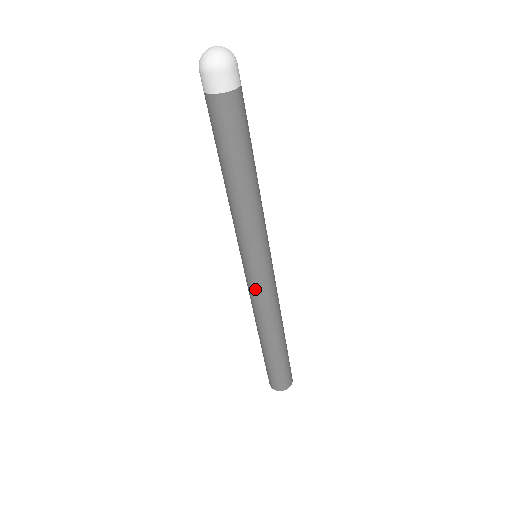
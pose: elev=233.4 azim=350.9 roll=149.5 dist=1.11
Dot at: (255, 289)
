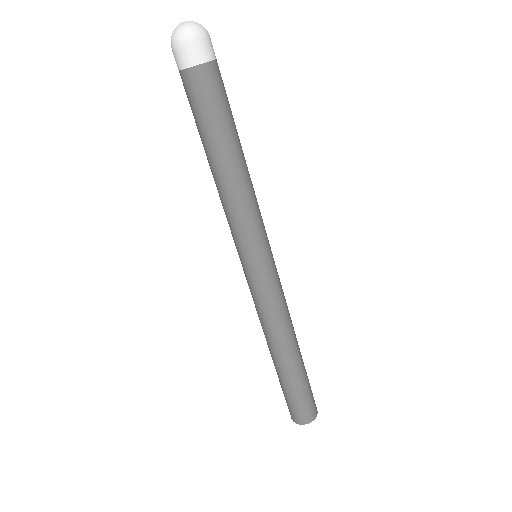
Dot at: (271, 291)
